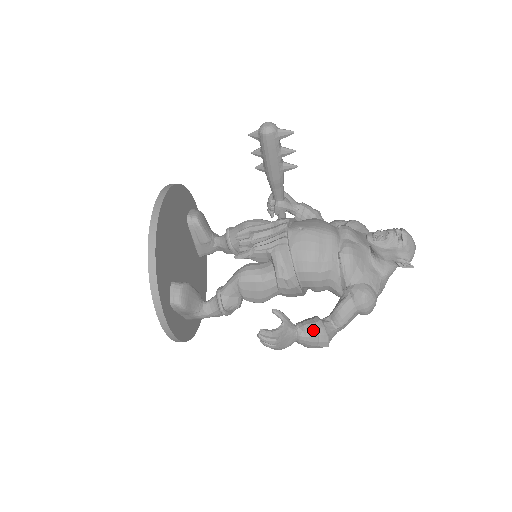
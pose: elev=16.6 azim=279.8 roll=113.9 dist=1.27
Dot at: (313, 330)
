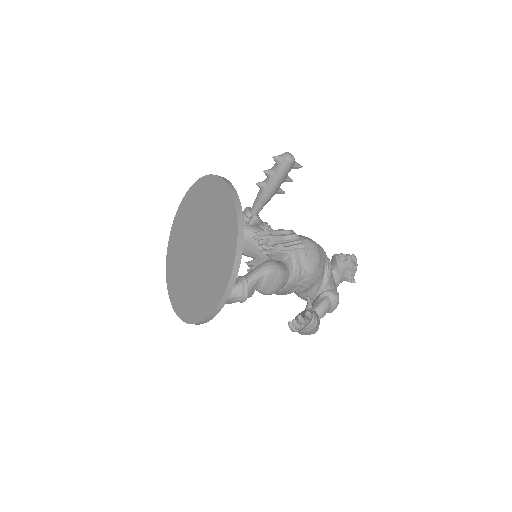
Dot at: occluded
